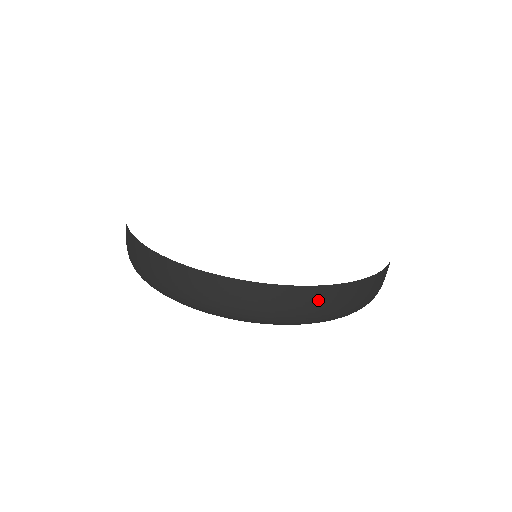
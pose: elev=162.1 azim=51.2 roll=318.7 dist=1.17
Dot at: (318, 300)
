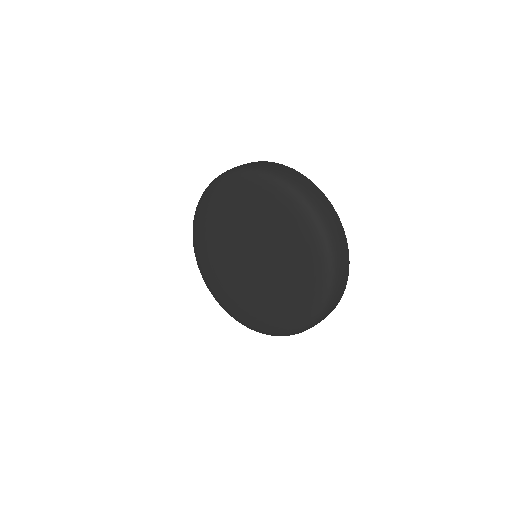
Dot at: (303, 181)
